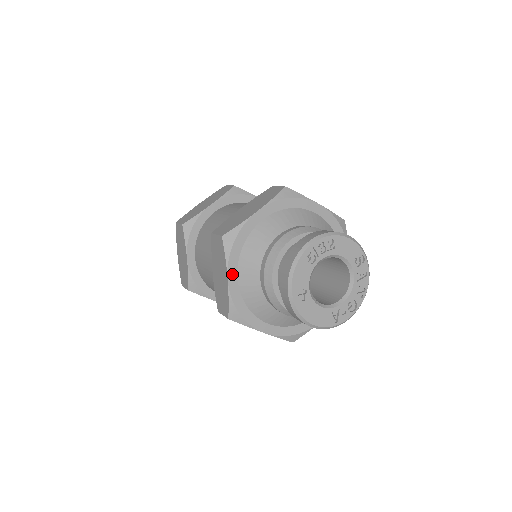
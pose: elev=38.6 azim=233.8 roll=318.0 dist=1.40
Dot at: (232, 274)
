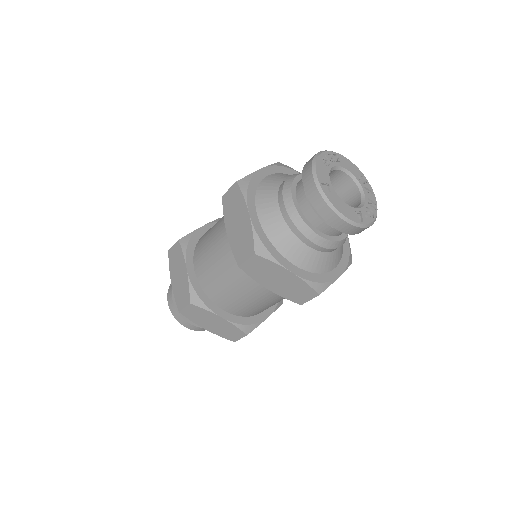
Dot at: (252, 210)
